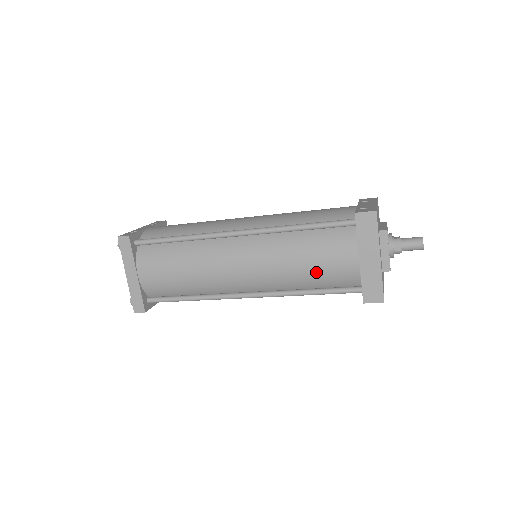
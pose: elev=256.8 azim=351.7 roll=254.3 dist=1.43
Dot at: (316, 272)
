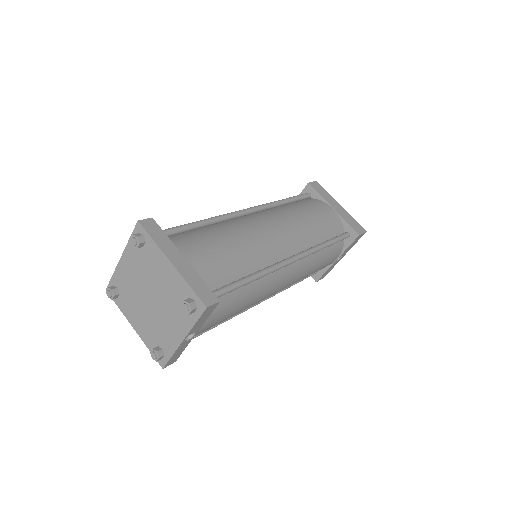
Dot at: (320, 222)
